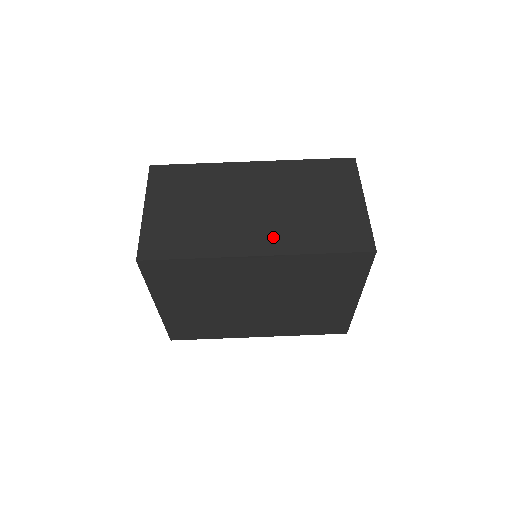
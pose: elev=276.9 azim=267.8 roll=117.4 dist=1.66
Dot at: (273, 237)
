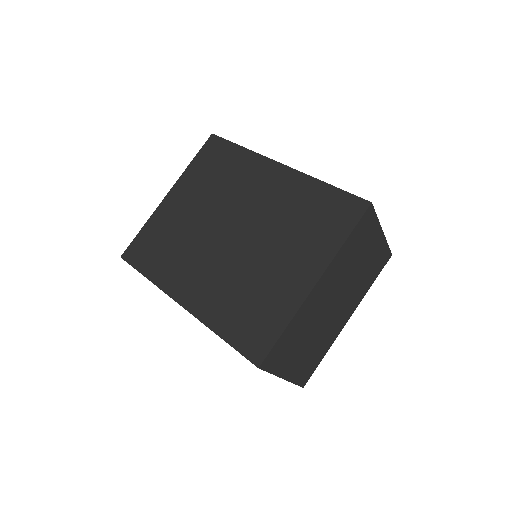
Dot at: occluded
